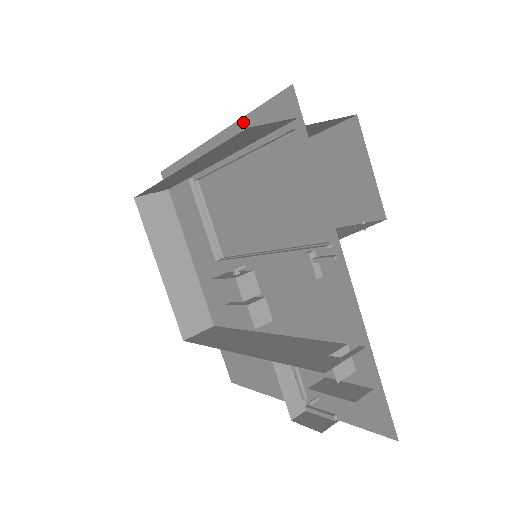
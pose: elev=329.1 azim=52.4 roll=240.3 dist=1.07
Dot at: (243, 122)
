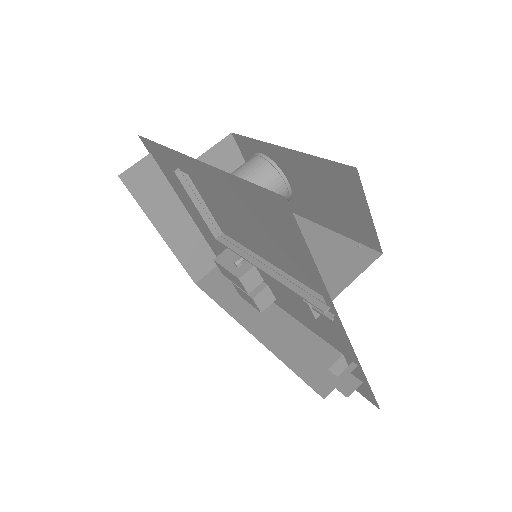
Dot at: (231, 177)
